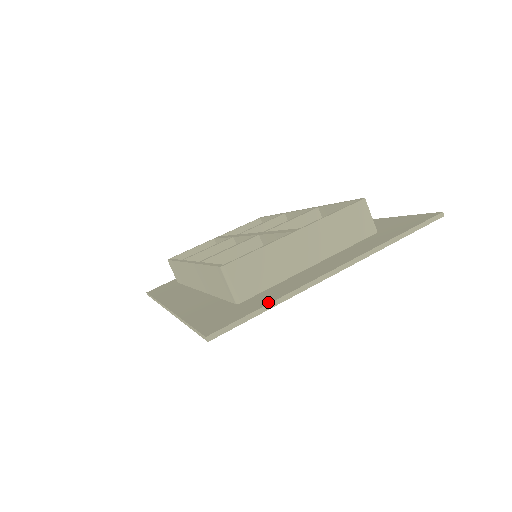
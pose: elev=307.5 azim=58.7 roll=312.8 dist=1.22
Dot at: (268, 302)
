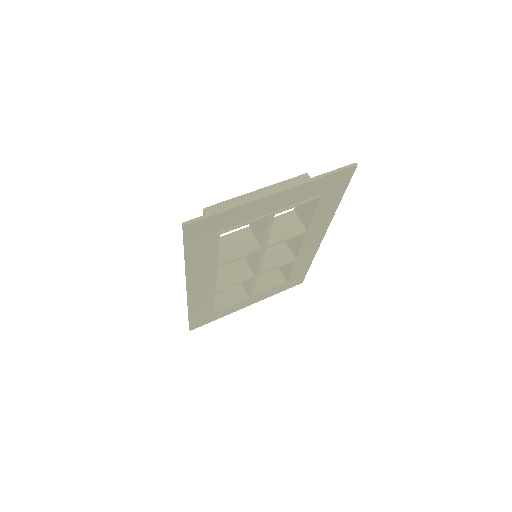
Dot at: (226, 209)
